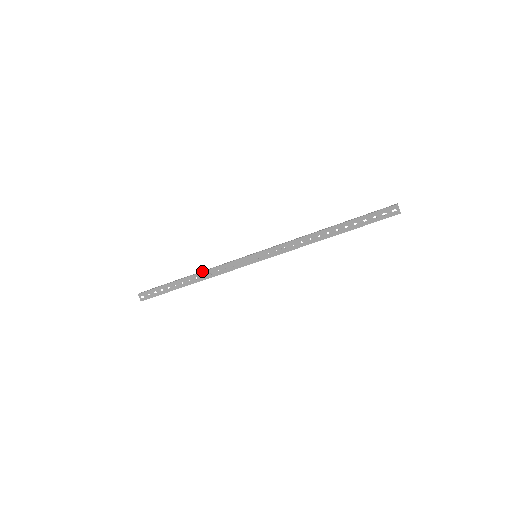
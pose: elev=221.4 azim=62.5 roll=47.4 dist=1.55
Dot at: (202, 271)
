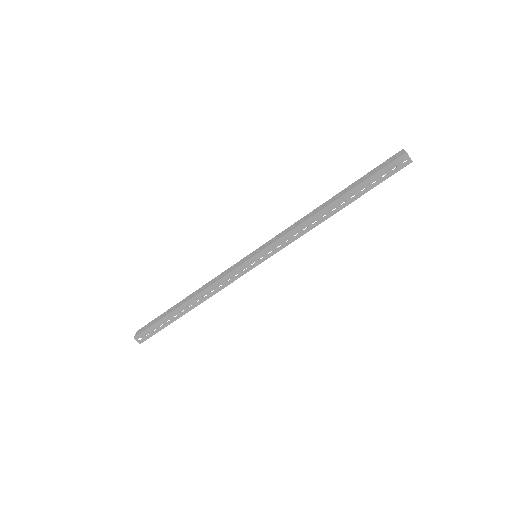
Dot at: (199, 292)
